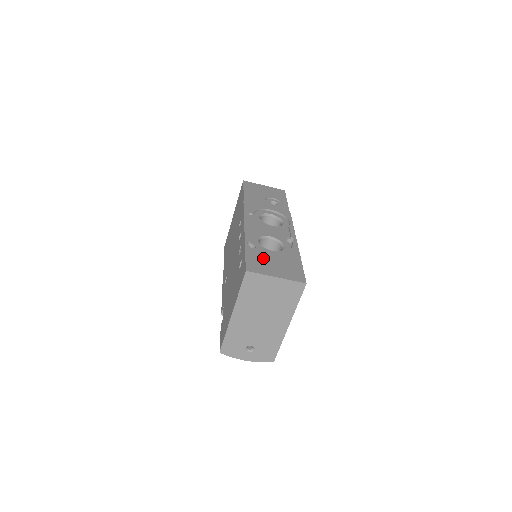
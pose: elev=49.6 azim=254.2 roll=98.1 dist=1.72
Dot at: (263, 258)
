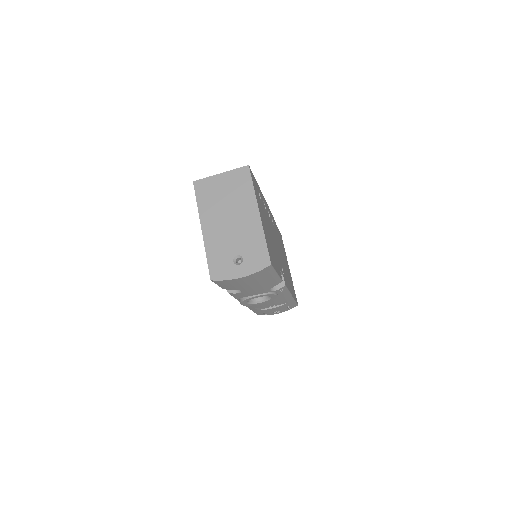
Dot at: occluded
